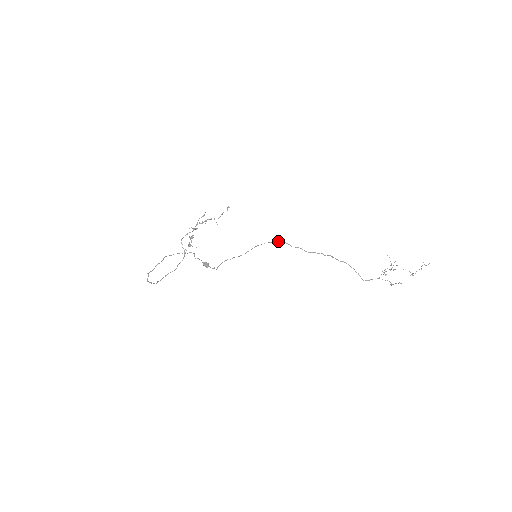
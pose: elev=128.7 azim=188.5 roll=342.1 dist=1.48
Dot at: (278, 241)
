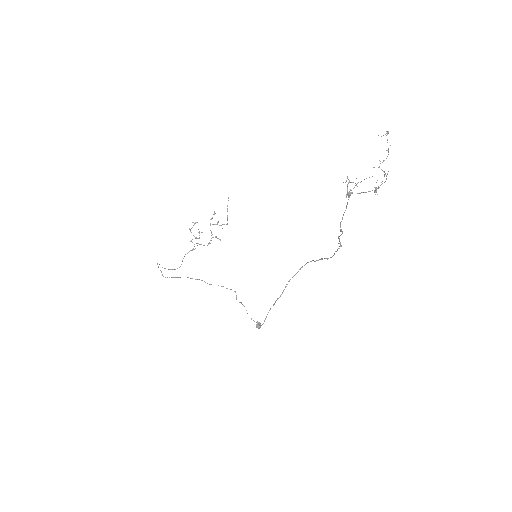
Dot at: (306, 263)
